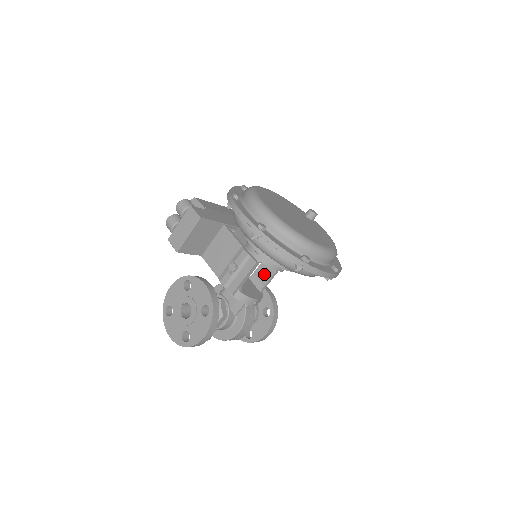
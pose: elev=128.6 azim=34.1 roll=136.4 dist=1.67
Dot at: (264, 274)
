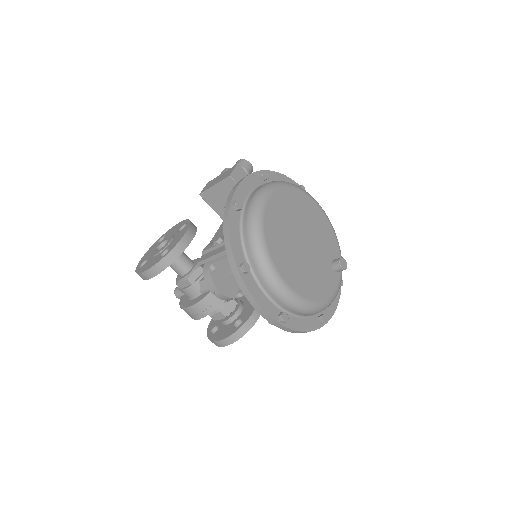
Dot at: occluded
